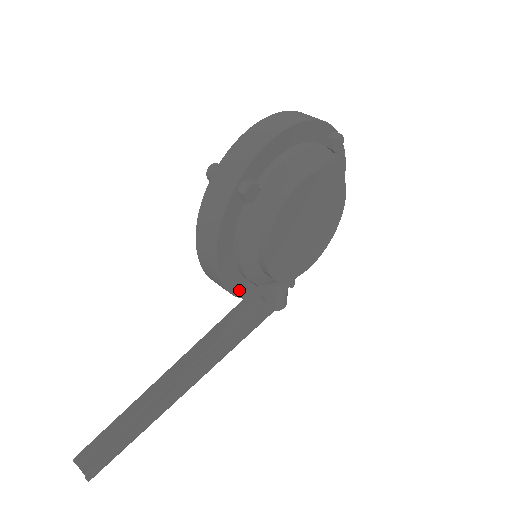
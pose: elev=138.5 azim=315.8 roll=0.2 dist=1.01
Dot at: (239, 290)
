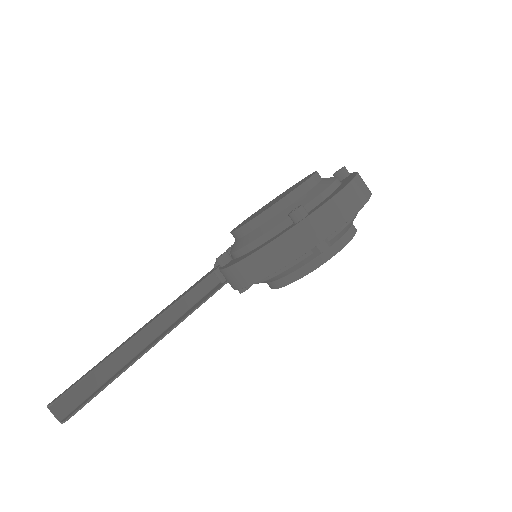
Dot at: occluded
